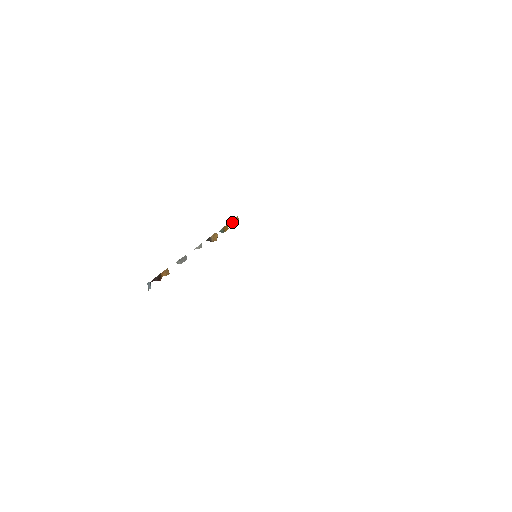
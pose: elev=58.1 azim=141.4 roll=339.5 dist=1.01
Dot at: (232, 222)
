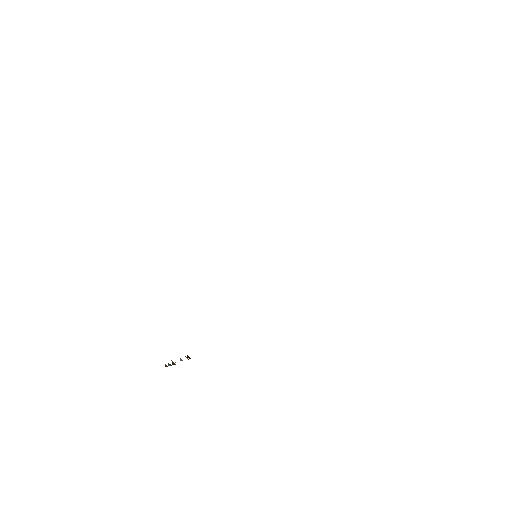
Dot at: (166, 366)
